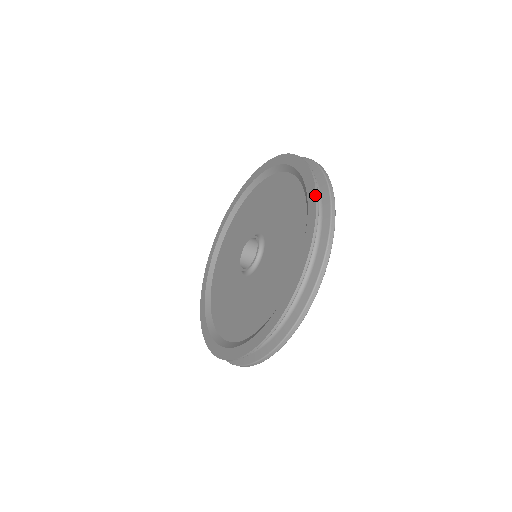
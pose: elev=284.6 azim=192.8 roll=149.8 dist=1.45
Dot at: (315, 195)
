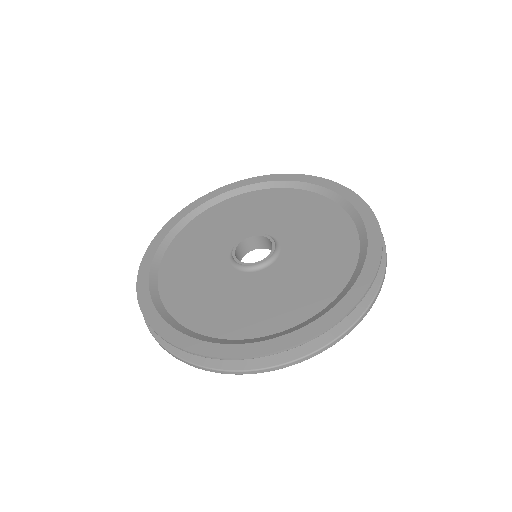
Dot at: (345, 187)
